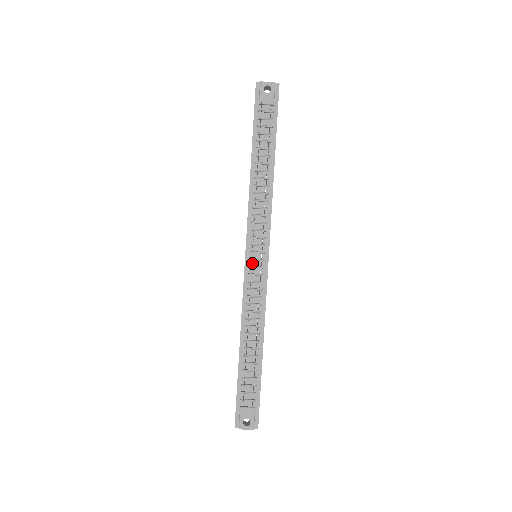
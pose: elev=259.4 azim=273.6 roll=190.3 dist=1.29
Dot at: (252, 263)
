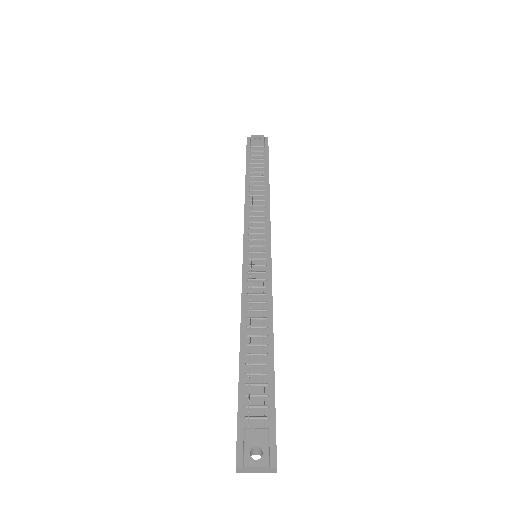
Dot at: (252, 256)
